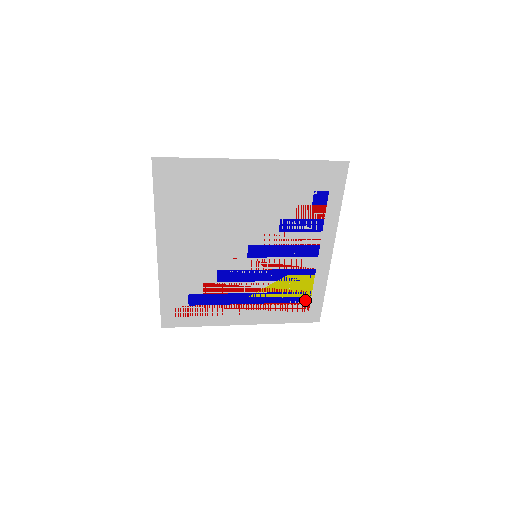
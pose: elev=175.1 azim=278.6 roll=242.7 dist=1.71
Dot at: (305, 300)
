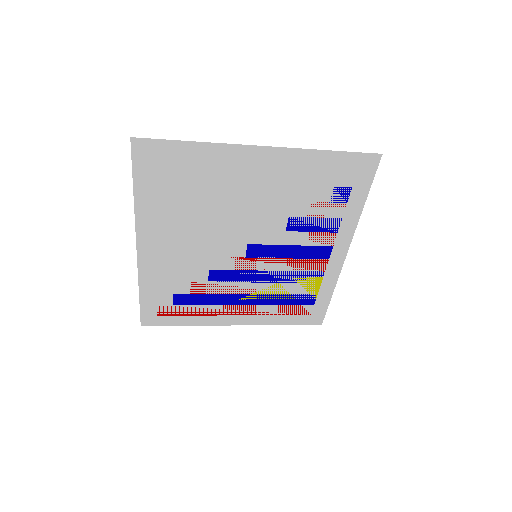
Dot at: (308, 303)
